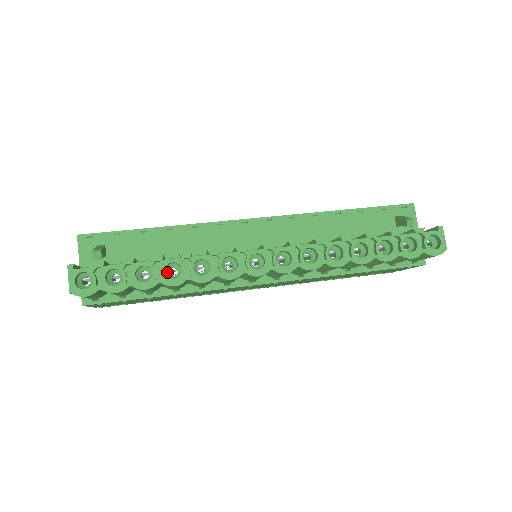
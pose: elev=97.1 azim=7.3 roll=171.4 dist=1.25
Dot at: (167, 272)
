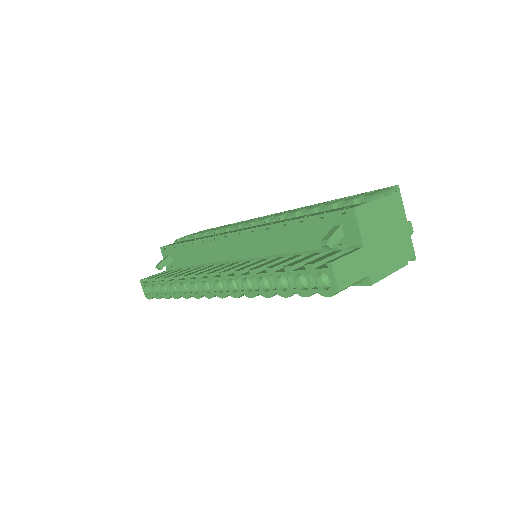
Dot at: occluded
